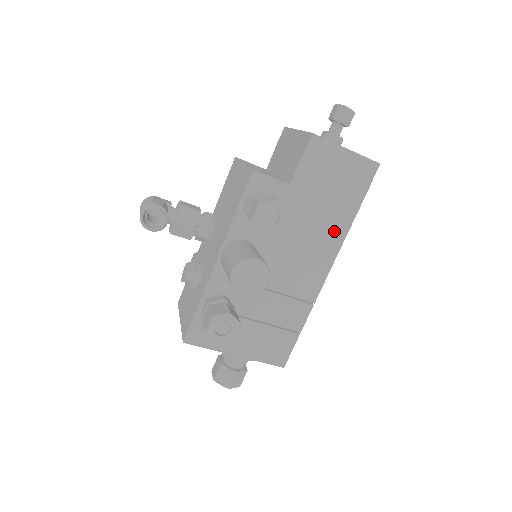
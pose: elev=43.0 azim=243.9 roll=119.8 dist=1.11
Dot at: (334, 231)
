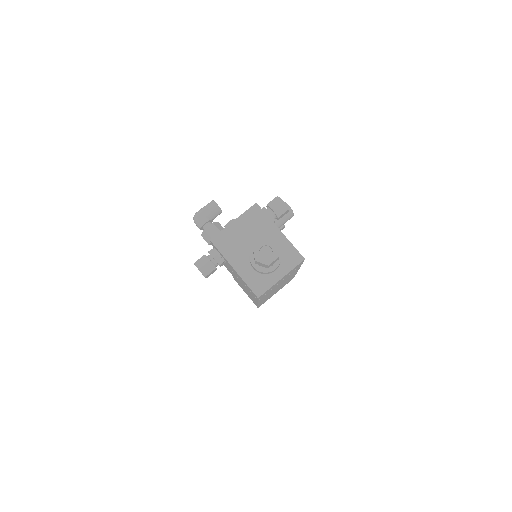
Dot at: occluded
